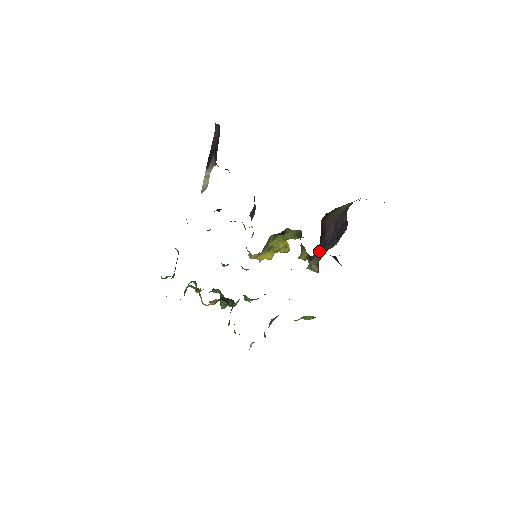
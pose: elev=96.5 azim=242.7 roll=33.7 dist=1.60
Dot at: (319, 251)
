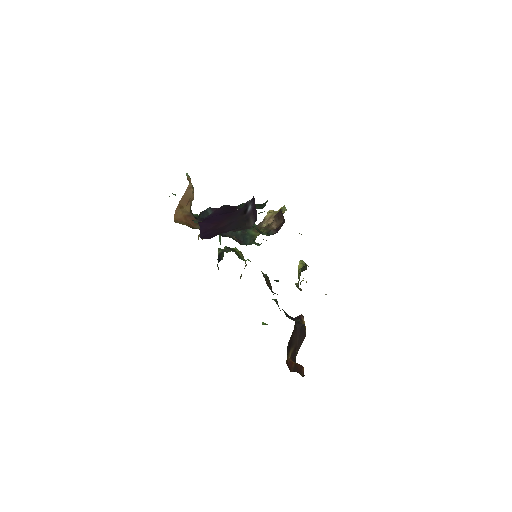
Dot at: occluded
